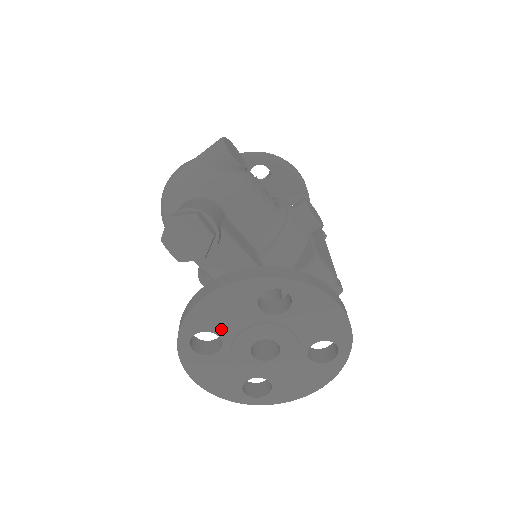
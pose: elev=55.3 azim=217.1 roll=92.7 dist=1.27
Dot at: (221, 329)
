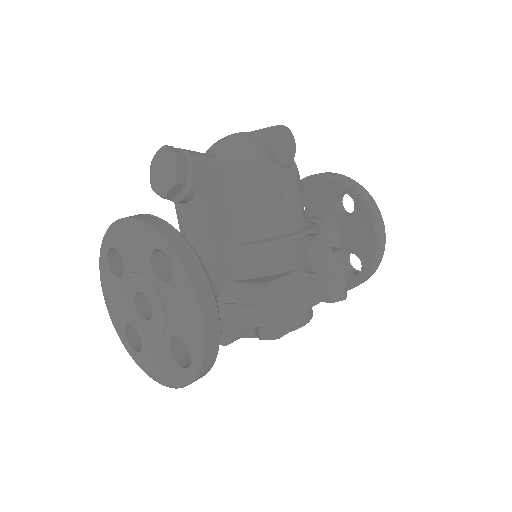
Dot at: (126, 258)
